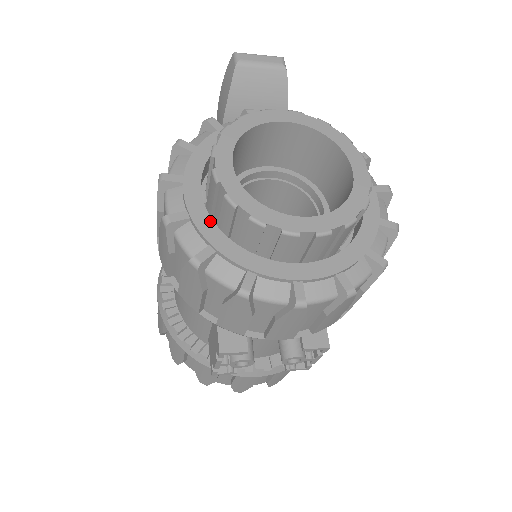
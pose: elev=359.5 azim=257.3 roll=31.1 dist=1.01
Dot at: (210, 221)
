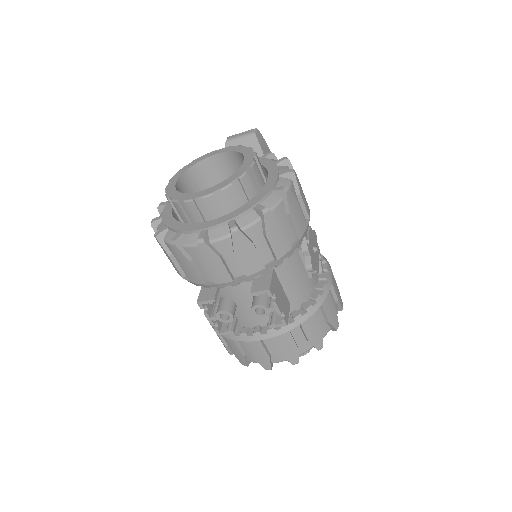
Dot at: (171, 215)
